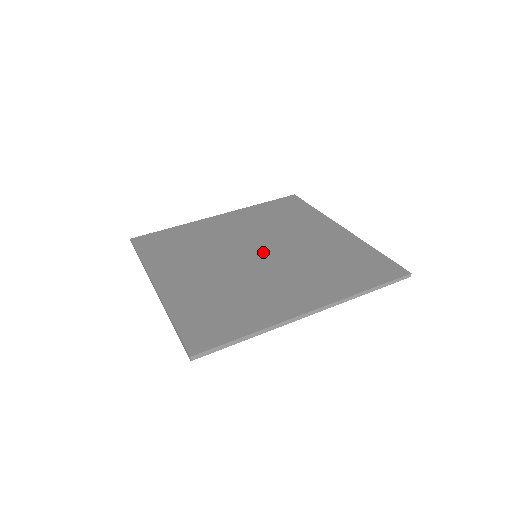
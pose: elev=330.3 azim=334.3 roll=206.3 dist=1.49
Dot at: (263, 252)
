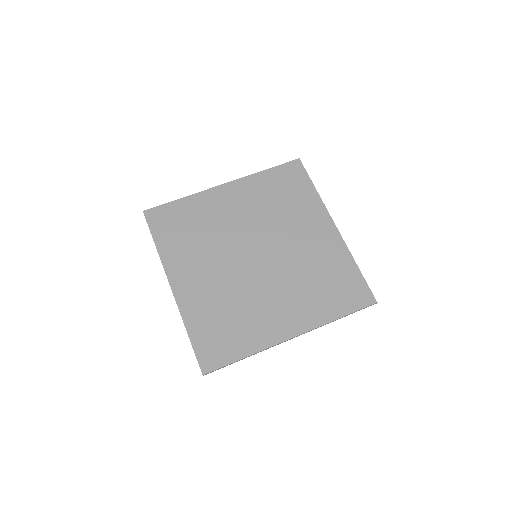
Dot at: (262, 253)
